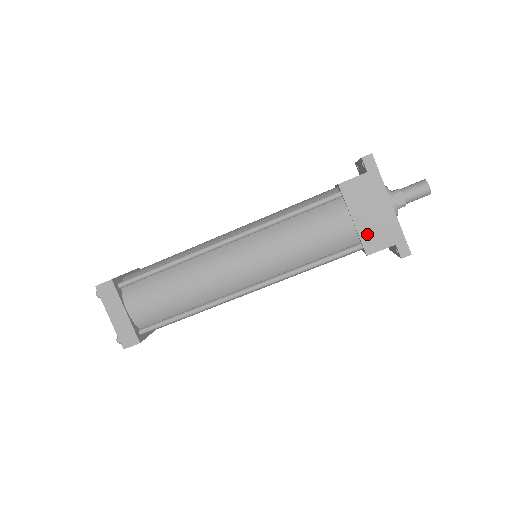
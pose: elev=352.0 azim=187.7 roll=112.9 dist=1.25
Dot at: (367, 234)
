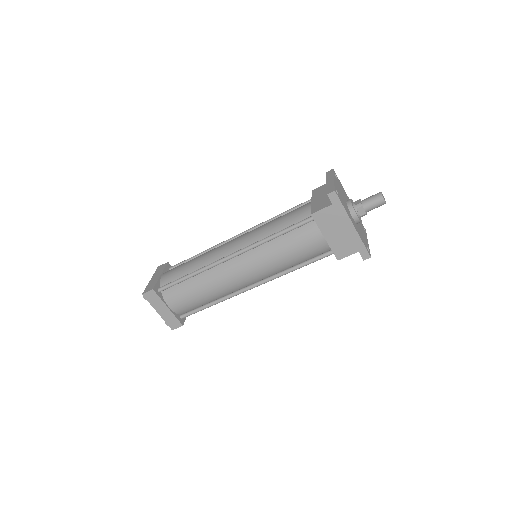
Dot at: (336, 246)
